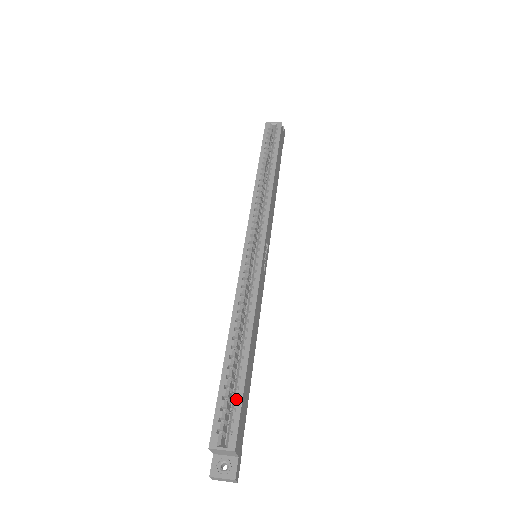
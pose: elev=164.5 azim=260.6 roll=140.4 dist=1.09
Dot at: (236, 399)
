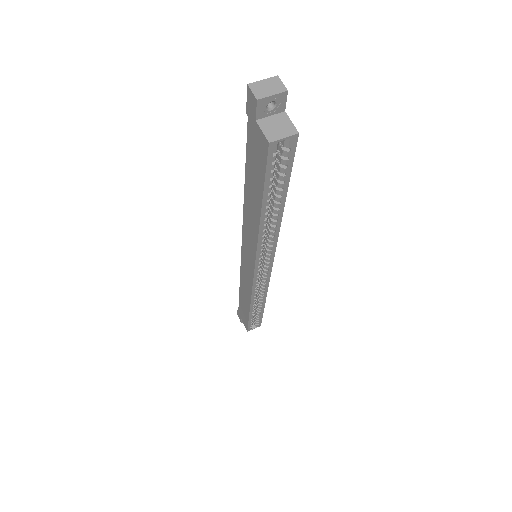
Dot at: (257, 316)
